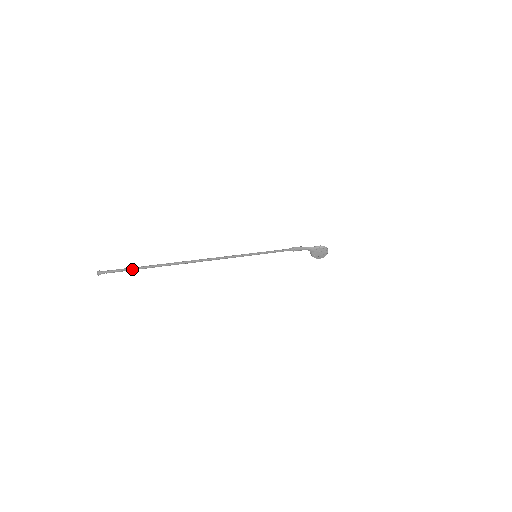
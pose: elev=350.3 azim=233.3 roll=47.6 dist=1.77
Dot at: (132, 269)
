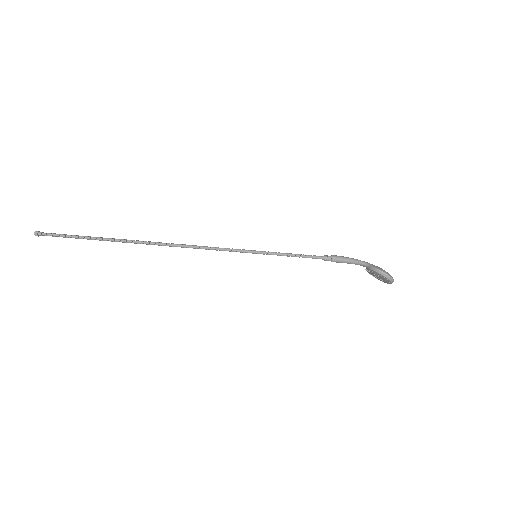
Dot at: (74, 237)
